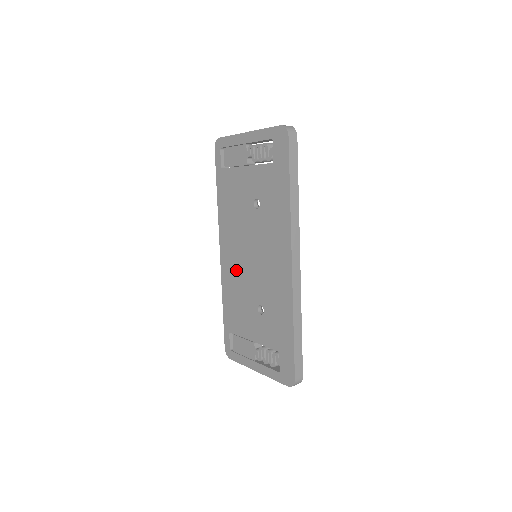
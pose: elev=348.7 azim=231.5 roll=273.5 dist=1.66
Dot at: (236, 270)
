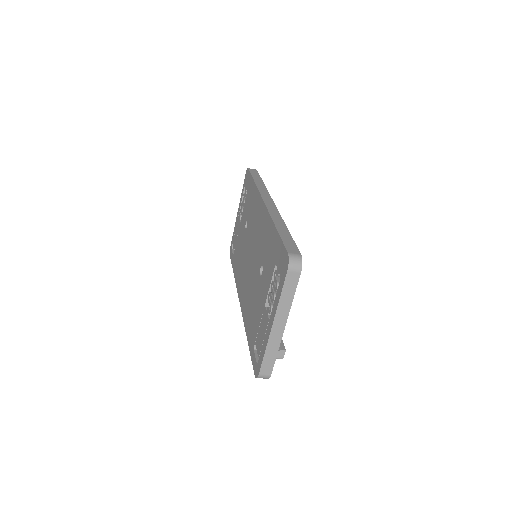
Dot at: (247, 287)
